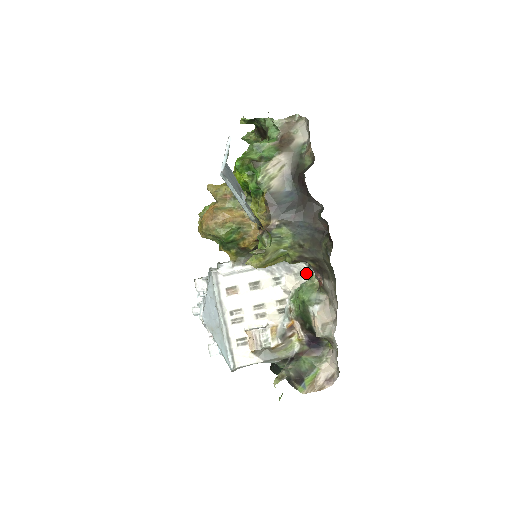
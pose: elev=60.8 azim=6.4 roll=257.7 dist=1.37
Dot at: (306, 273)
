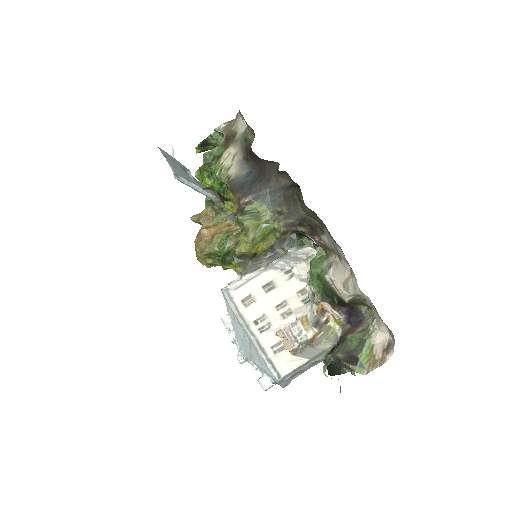
Dot at: (315, 255)
